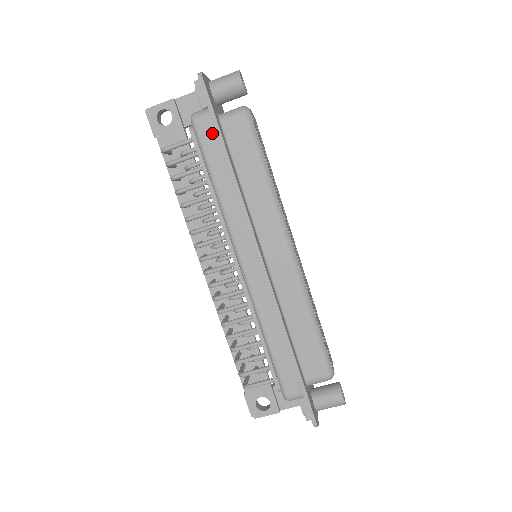
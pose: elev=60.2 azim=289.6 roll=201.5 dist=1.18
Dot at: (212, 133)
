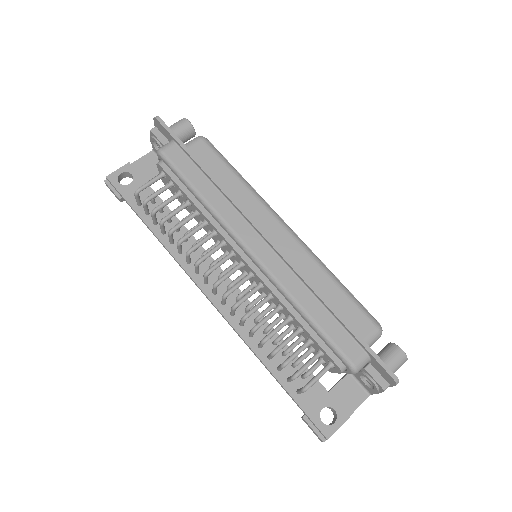
Dot at: (181, 155)
